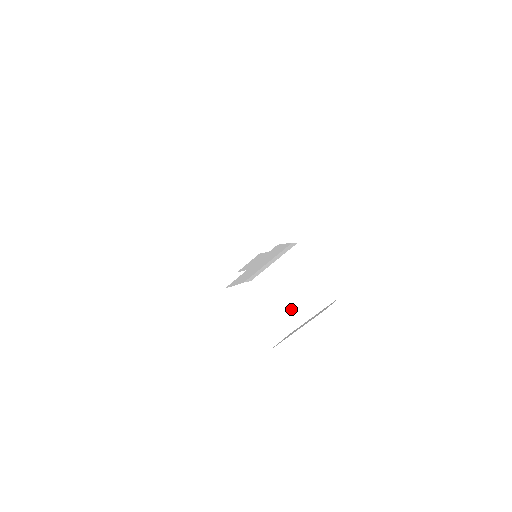
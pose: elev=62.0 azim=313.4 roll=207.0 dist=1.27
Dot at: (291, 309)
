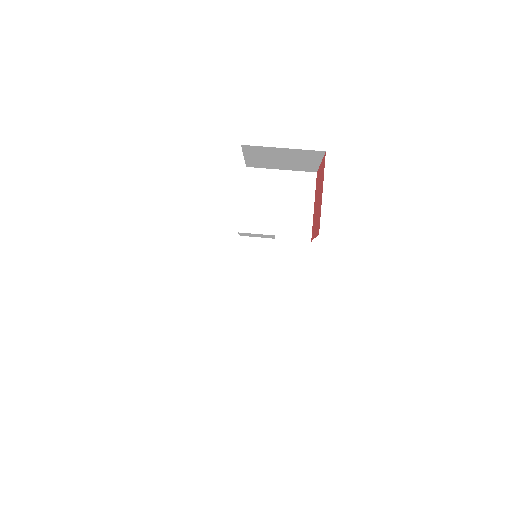
Dot at: occluded
